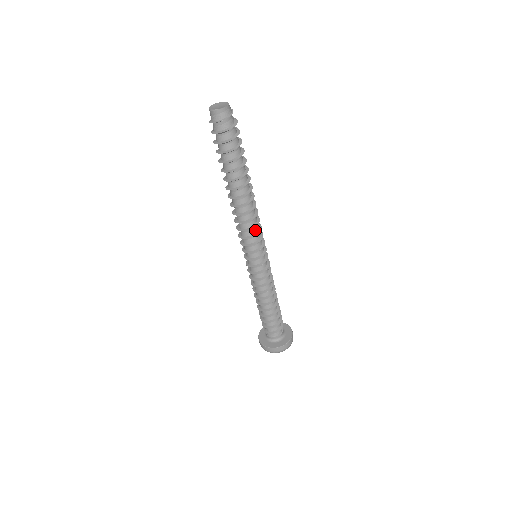
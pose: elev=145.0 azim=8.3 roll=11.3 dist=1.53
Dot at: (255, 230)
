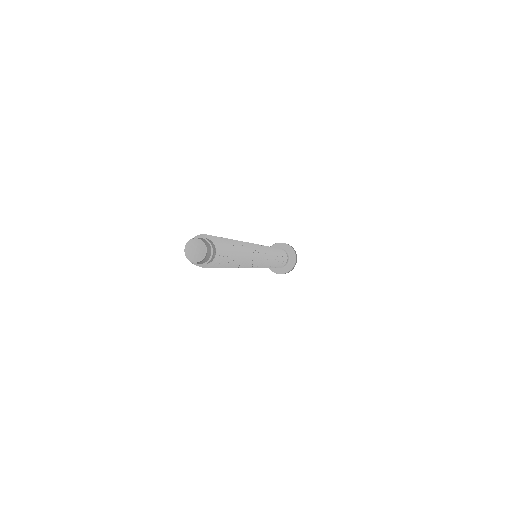
Dot at: occluded
